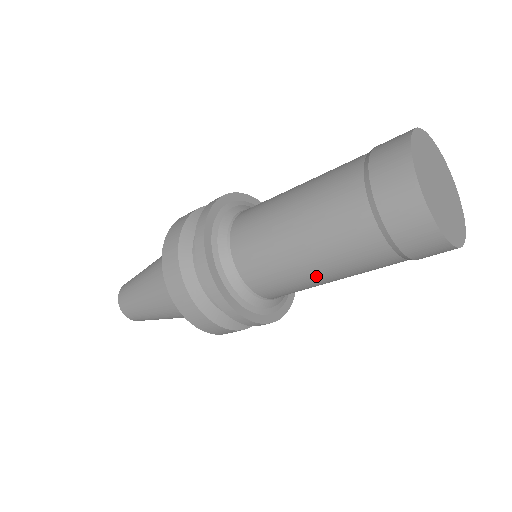
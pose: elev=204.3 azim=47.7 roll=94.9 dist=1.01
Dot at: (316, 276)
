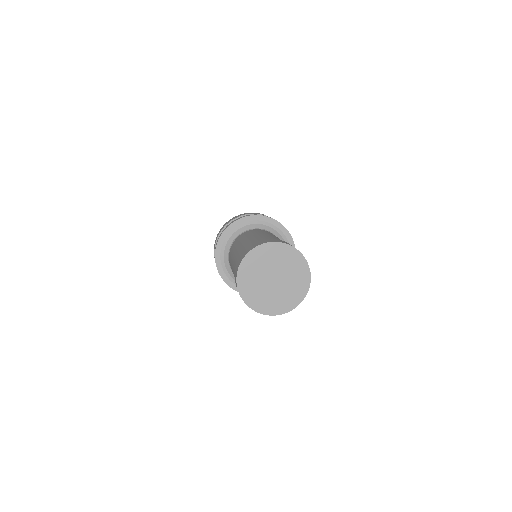
Dot at: occluded
